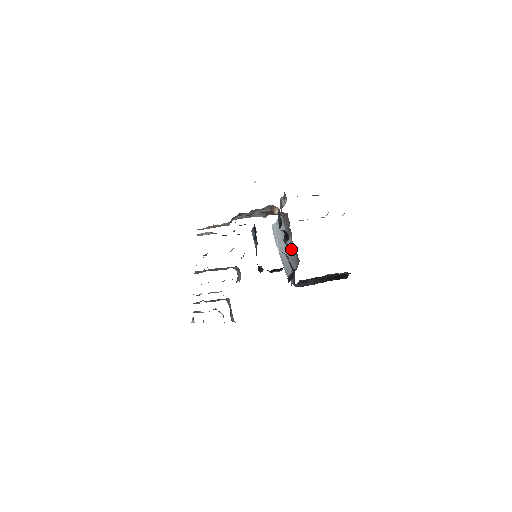
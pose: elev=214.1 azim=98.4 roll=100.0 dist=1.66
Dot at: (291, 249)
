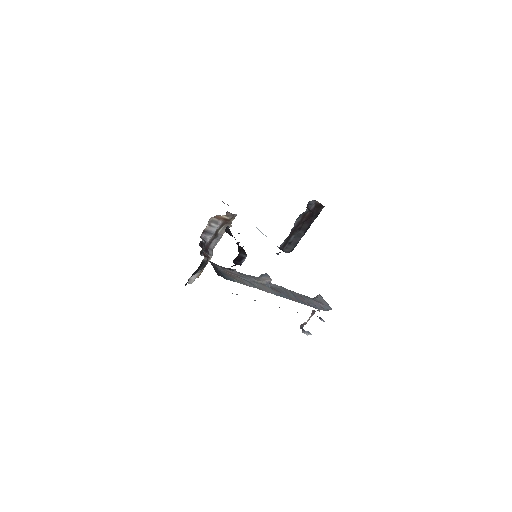
Dot at: occluded
